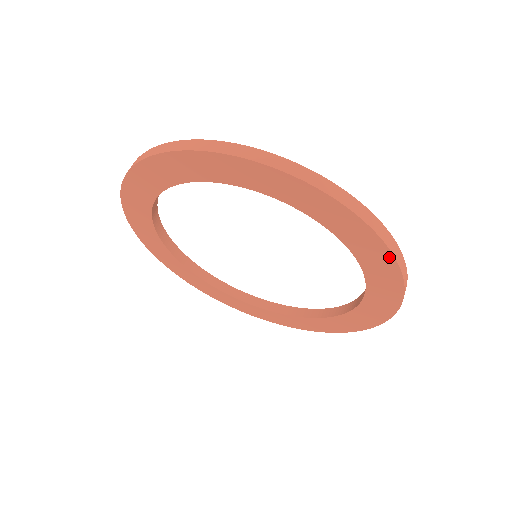
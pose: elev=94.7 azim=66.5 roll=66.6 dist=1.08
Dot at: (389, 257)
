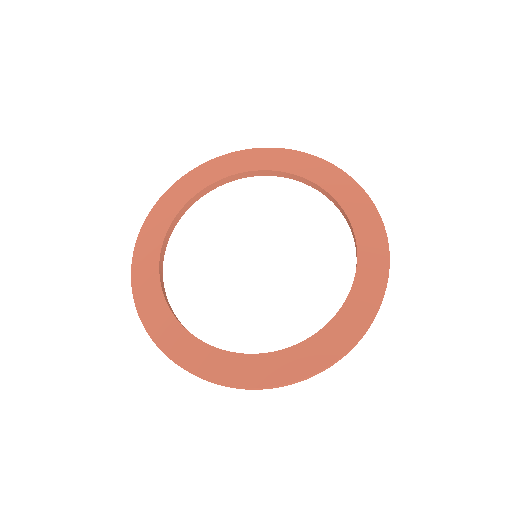
Dot at: (377, 218)
